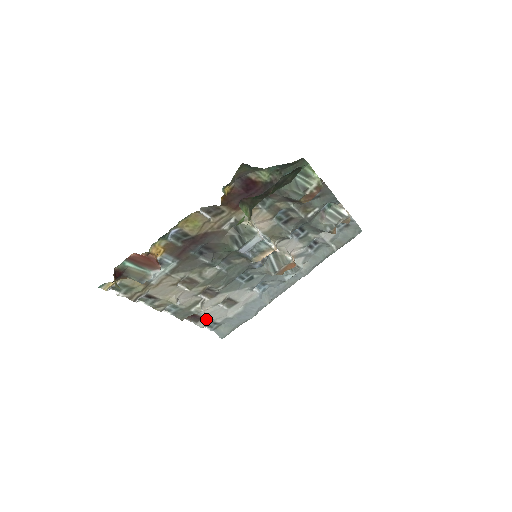
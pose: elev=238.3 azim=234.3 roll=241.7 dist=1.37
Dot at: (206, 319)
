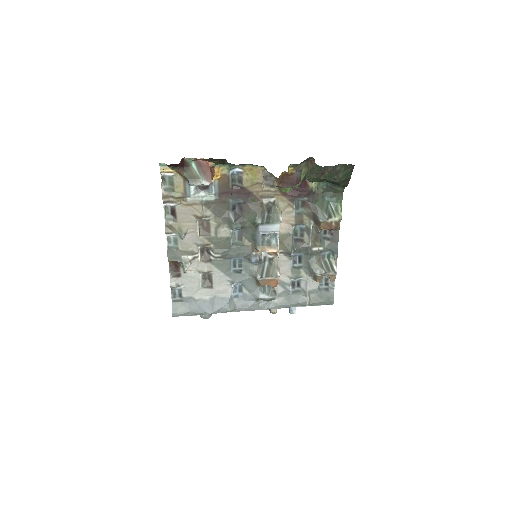
Dot at: (180, 281)
